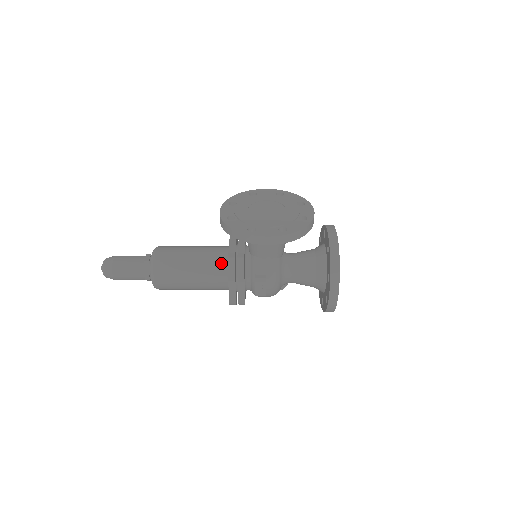
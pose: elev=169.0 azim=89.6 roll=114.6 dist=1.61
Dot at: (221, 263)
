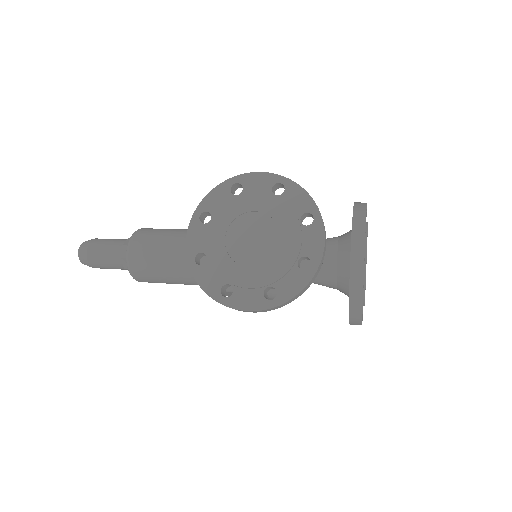
Dot at: occluded
